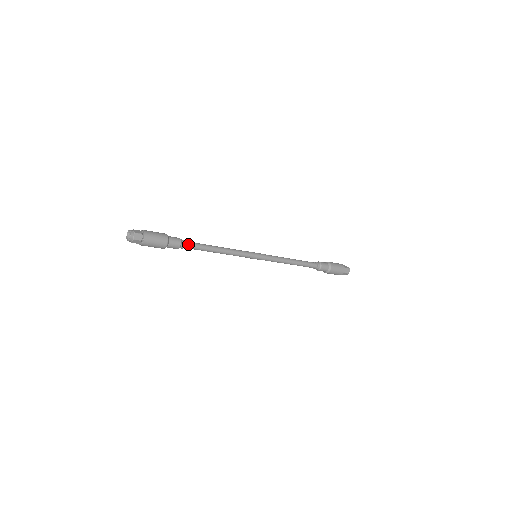
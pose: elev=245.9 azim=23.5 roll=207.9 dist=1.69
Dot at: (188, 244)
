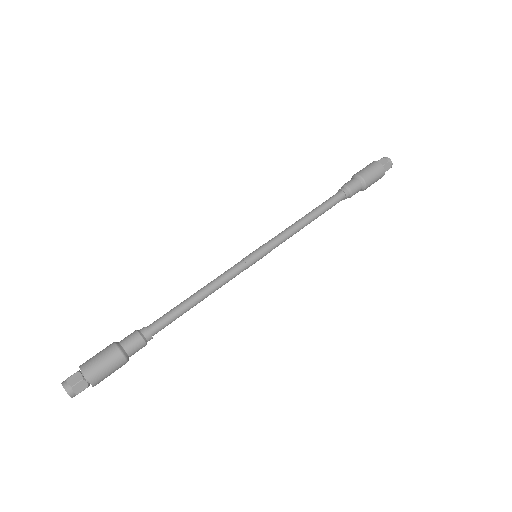
Dot at: (152, 326)
